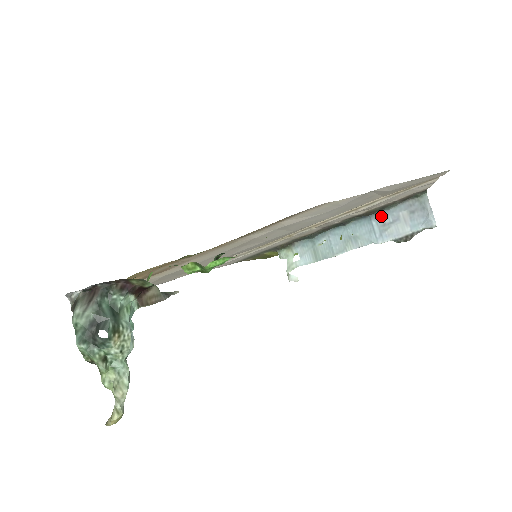
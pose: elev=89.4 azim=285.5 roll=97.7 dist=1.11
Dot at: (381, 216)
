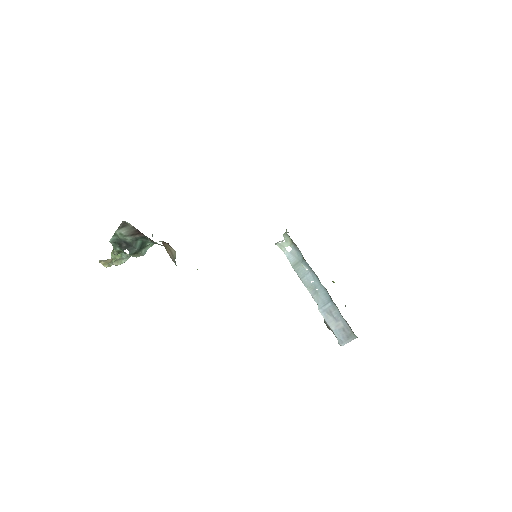
Dot at: (335, 308)
